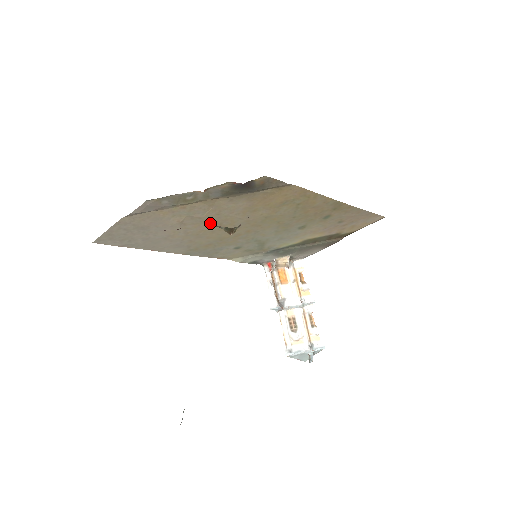
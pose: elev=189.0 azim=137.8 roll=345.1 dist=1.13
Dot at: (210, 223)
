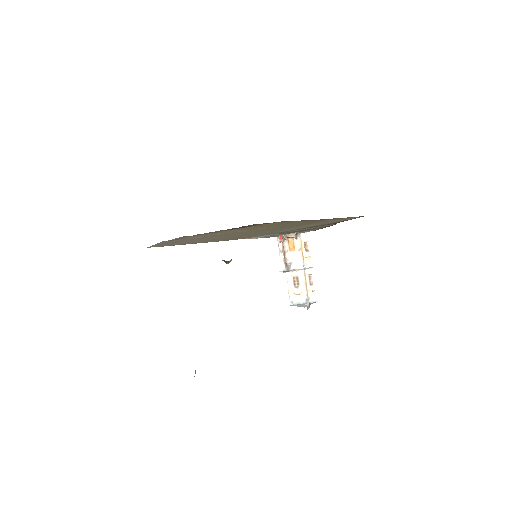
Dot at: (223, 235)
